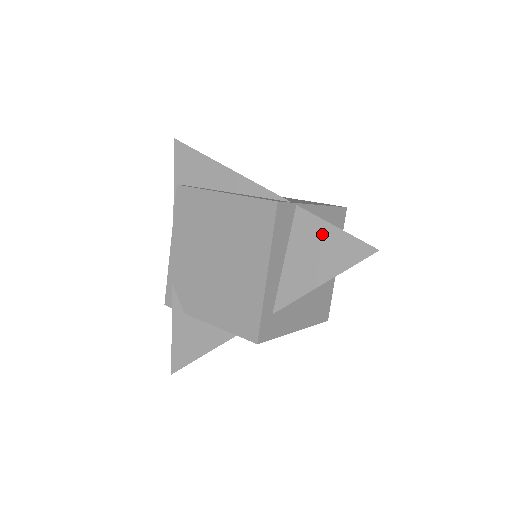
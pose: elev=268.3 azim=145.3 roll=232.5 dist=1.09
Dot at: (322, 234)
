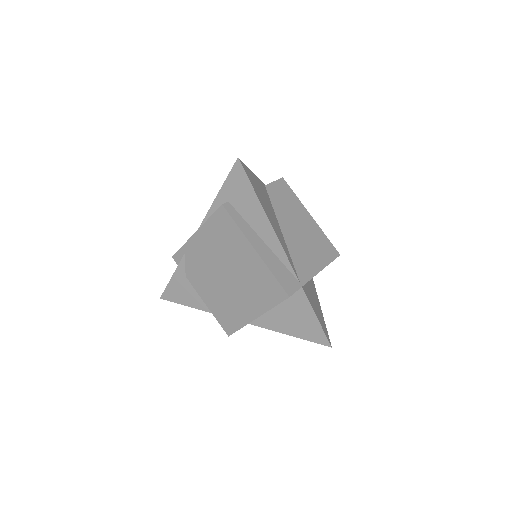
Dot at: (306, 314)
